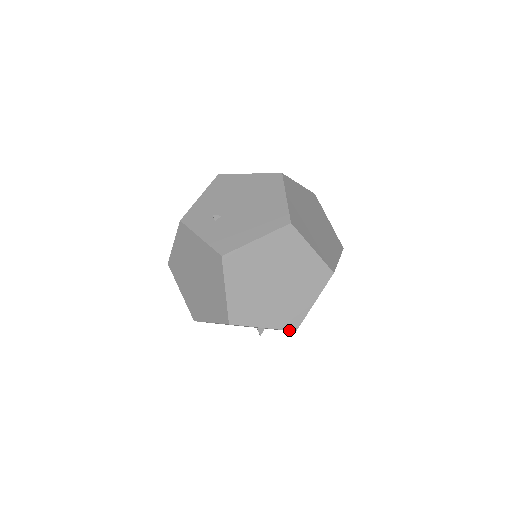
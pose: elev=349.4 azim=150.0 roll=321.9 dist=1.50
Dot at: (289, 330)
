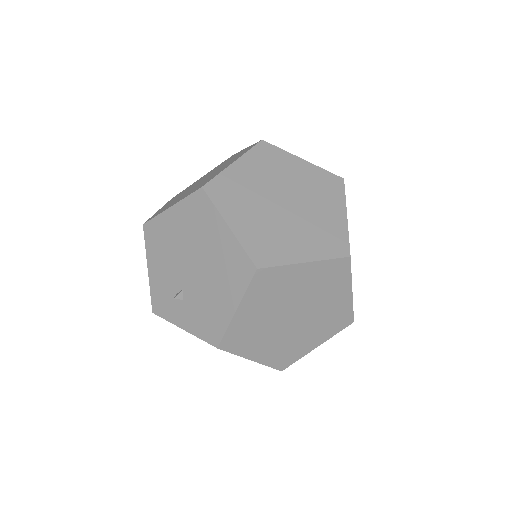
Dot at: (345, 327)
